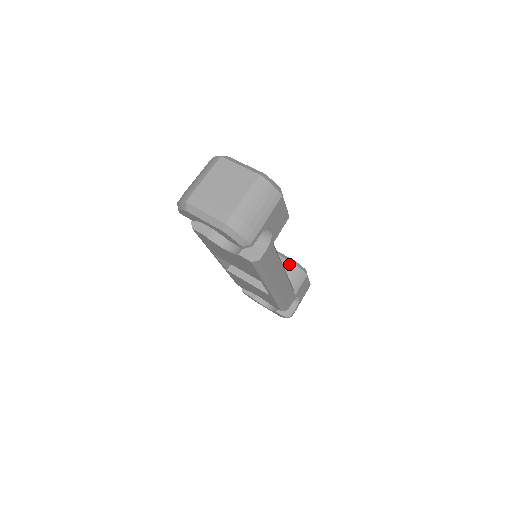
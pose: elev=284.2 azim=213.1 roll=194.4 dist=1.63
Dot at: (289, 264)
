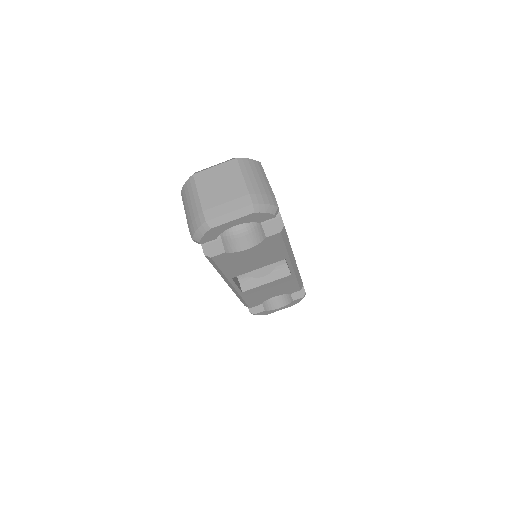
Dot at: occluded
